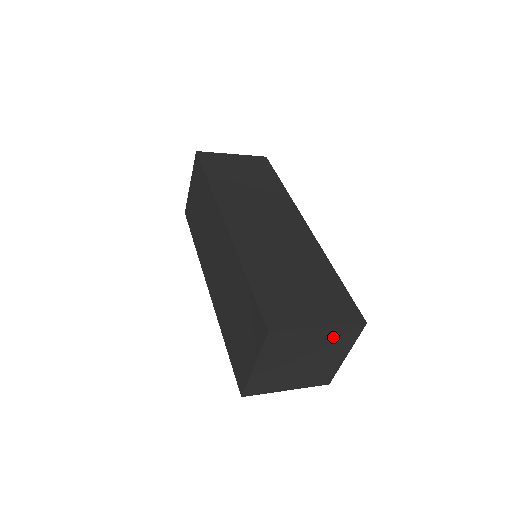
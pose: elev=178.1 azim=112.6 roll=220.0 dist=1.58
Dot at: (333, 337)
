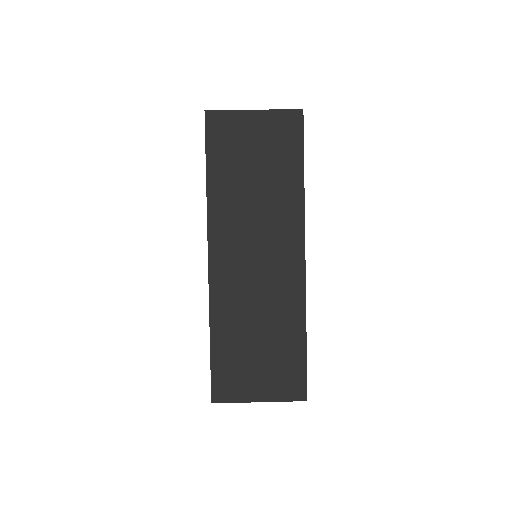
Dot at: occluded
